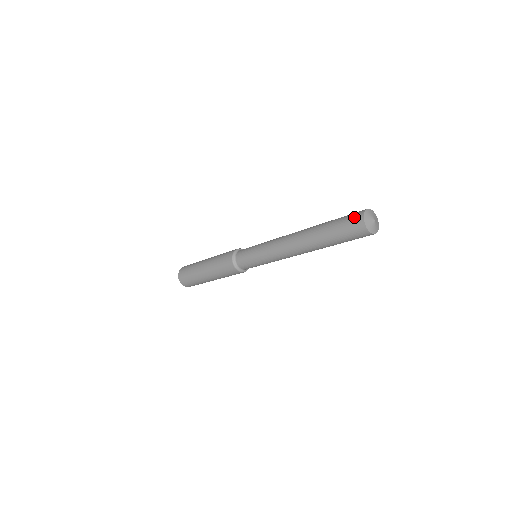
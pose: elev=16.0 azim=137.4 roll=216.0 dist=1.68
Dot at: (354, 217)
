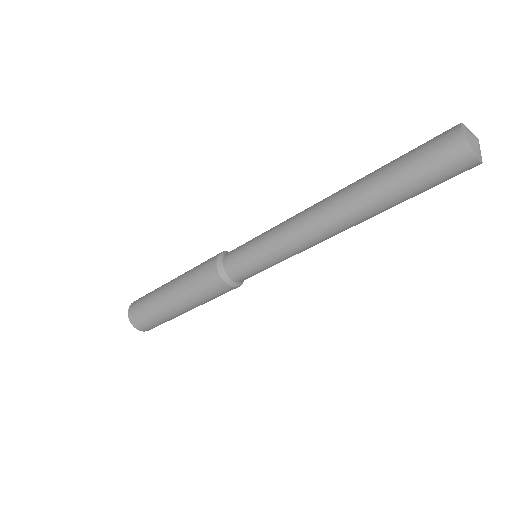
Dot at: (442, 138)
